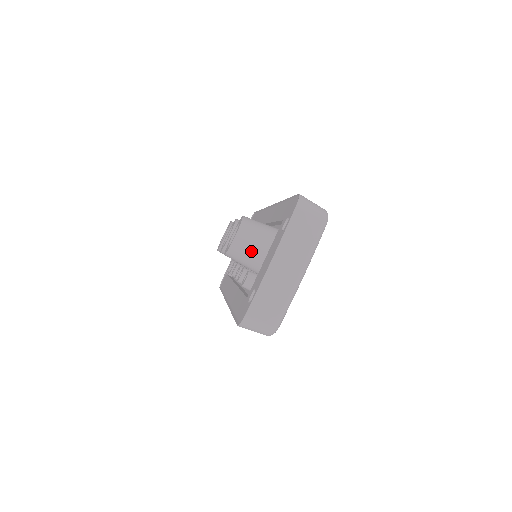
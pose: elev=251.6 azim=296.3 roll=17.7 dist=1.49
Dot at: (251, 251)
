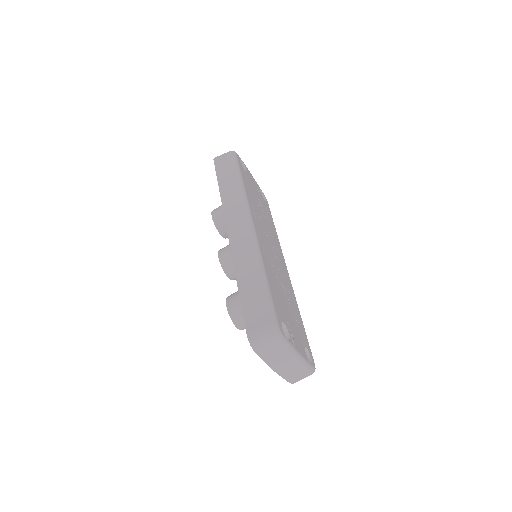
Dot at: occluded
